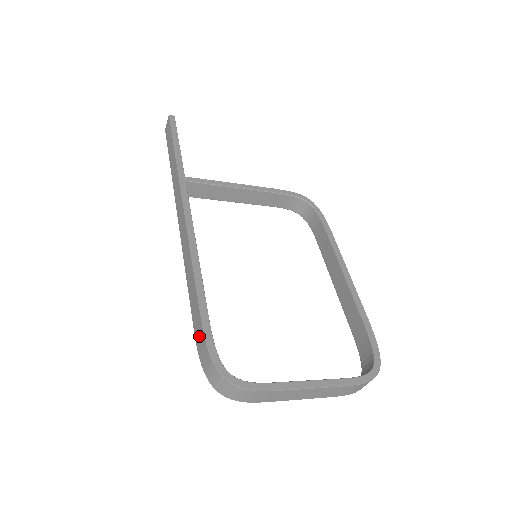
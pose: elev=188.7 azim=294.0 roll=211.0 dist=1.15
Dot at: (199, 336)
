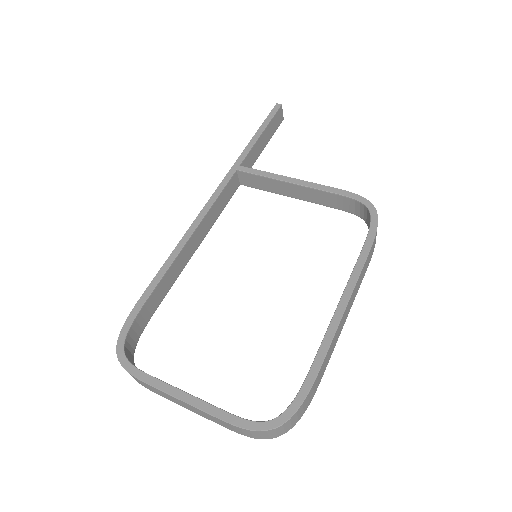
Dot at: occluded
